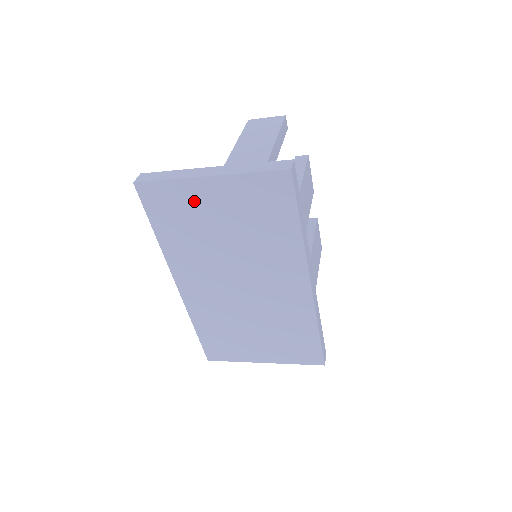
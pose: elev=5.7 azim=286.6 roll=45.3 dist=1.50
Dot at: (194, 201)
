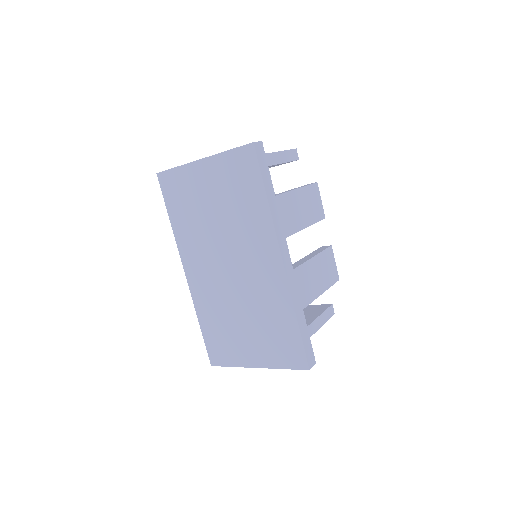
Dot at: (193, 183)
